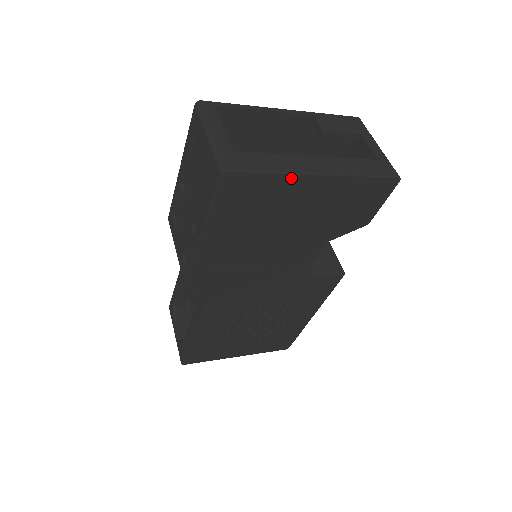
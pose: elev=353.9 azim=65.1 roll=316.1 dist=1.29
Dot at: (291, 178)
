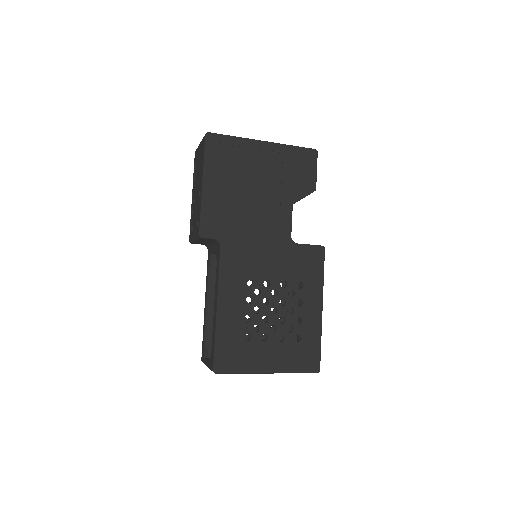
Dot at: (247, 142)
